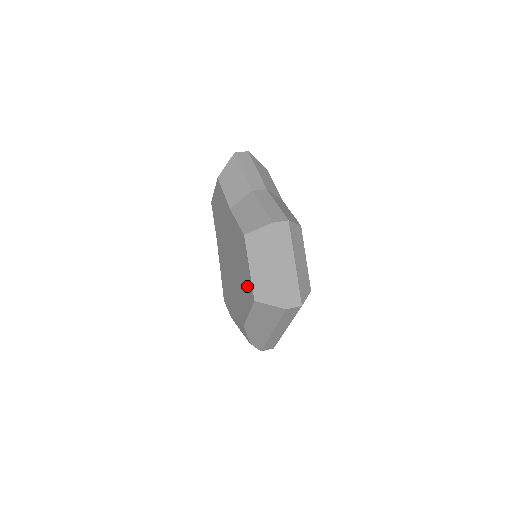
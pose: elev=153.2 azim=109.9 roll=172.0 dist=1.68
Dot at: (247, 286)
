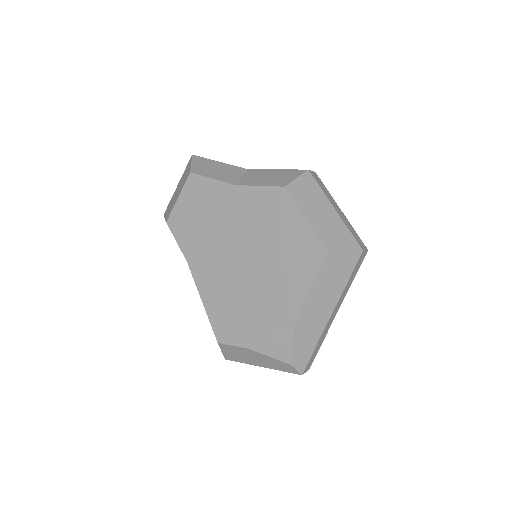
Dot at: (302, 249)
